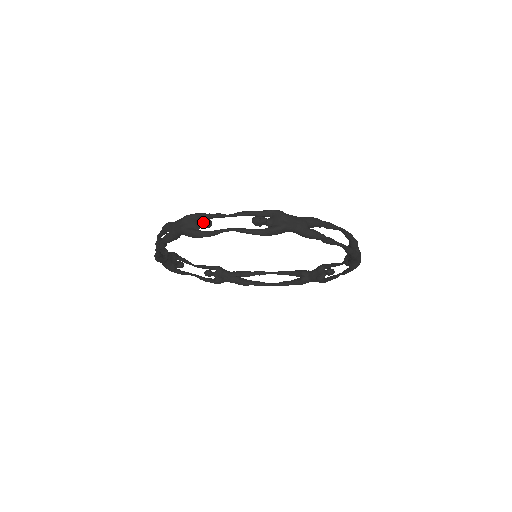
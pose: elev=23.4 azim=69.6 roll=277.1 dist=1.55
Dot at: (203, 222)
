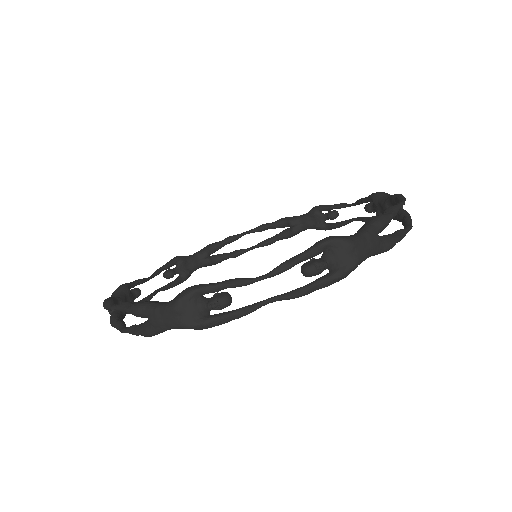
Dot at: (220, 306)
